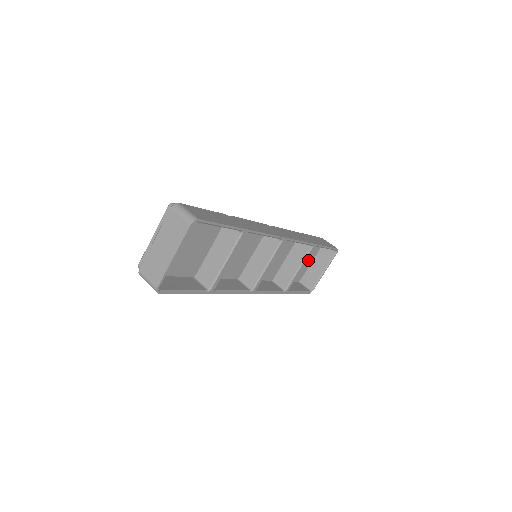
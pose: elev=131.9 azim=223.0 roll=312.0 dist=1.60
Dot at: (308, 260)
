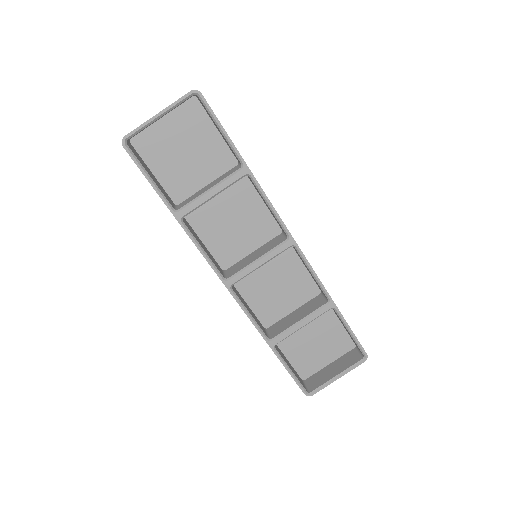
Dot at: (326, 354)
